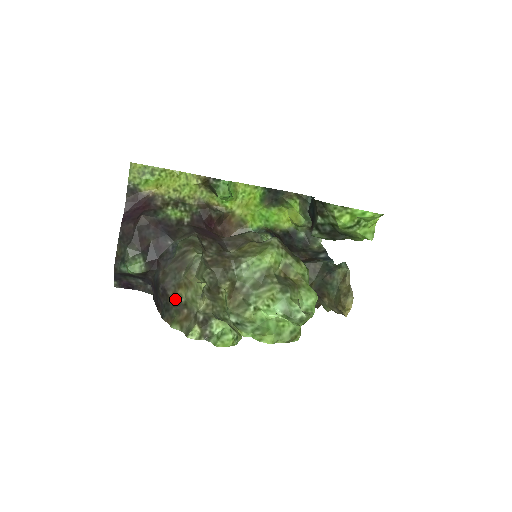
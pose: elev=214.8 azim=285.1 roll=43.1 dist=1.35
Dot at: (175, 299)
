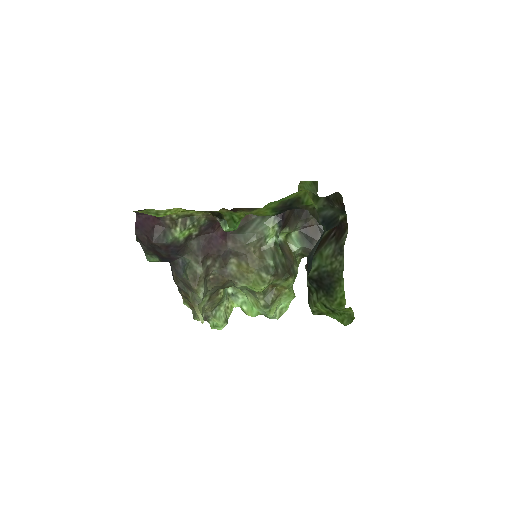
Dot at: (185, 296)
